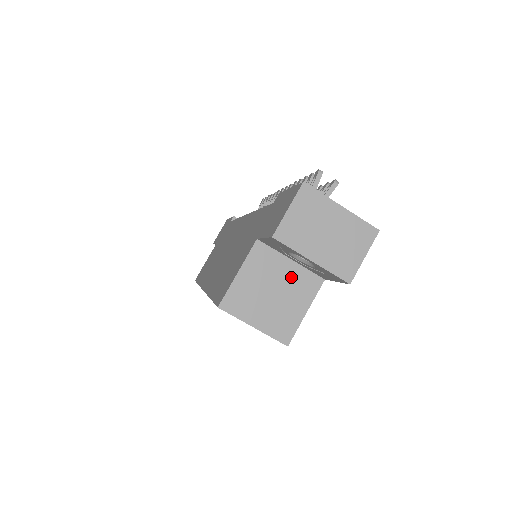
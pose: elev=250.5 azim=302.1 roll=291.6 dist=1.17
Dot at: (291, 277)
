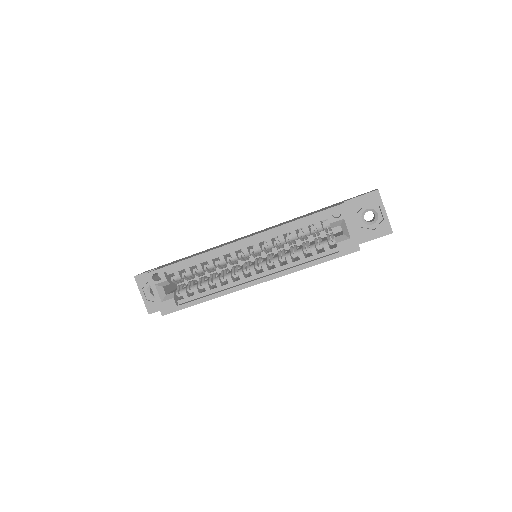
Dot at: occluded
